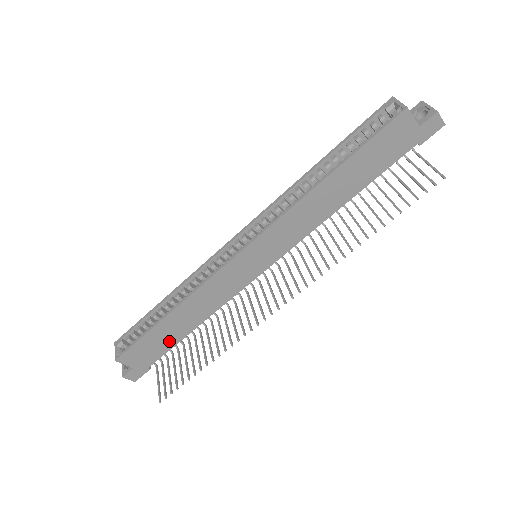
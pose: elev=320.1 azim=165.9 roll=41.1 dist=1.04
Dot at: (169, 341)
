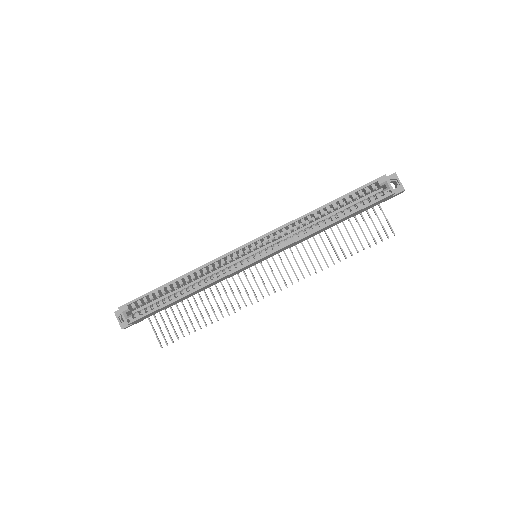
Dot at: occluded
